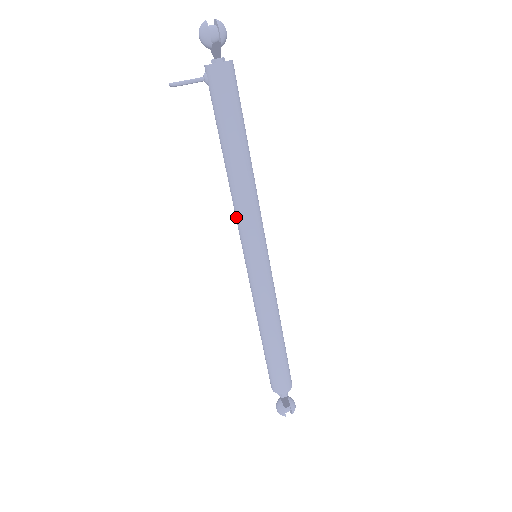
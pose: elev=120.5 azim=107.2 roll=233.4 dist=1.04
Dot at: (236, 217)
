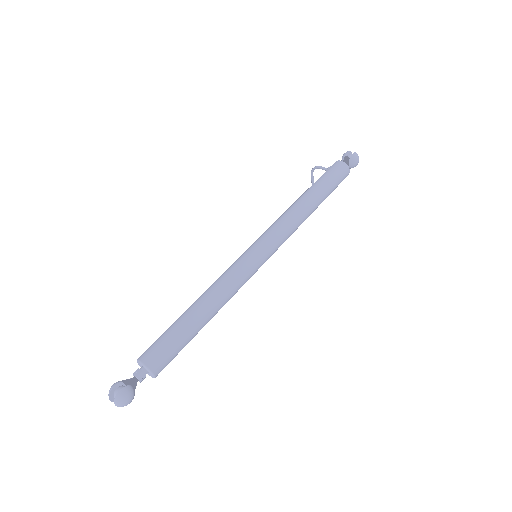
Dot at: occluded
